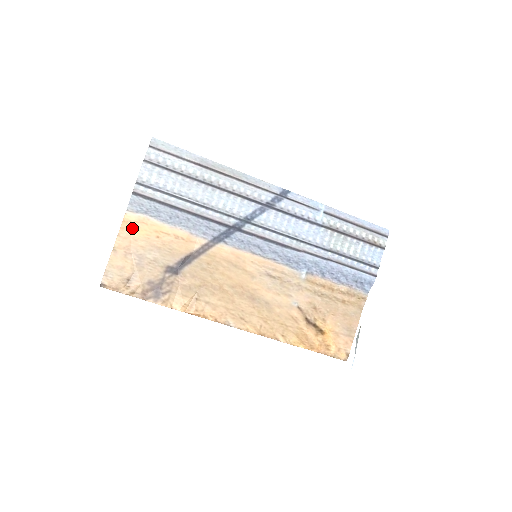
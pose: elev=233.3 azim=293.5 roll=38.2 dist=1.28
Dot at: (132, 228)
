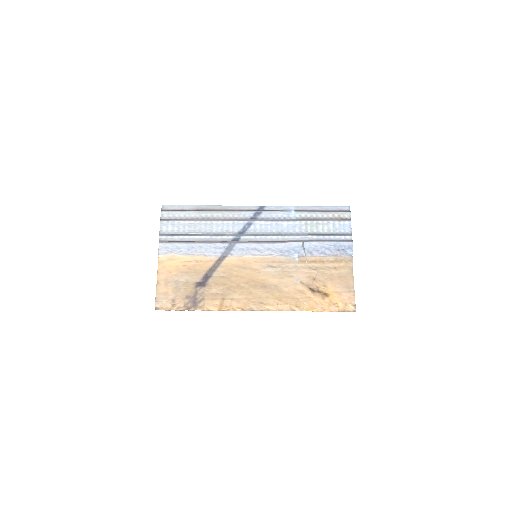
Dot at: (165, 265)
